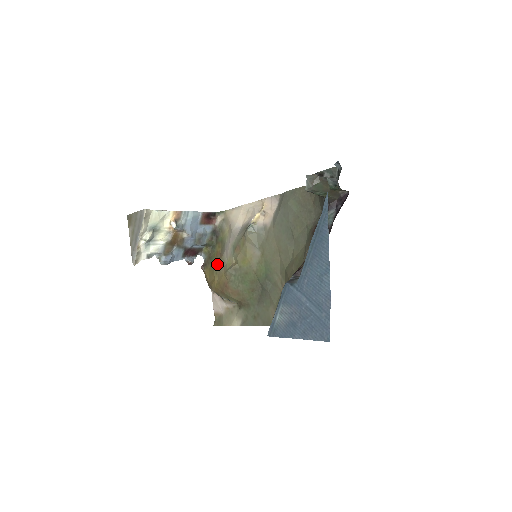
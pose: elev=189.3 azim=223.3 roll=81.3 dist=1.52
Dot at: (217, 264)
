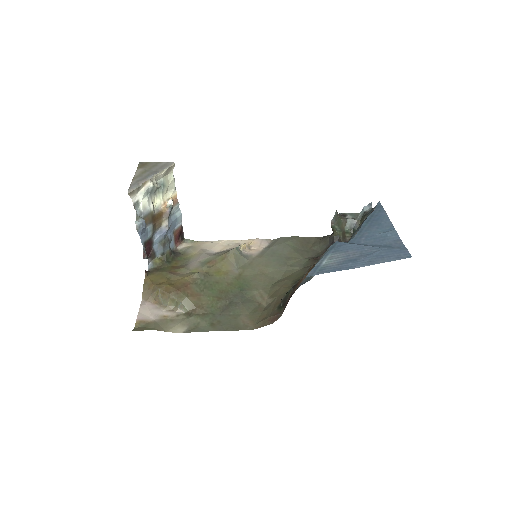
Dot at: (173, 272)
